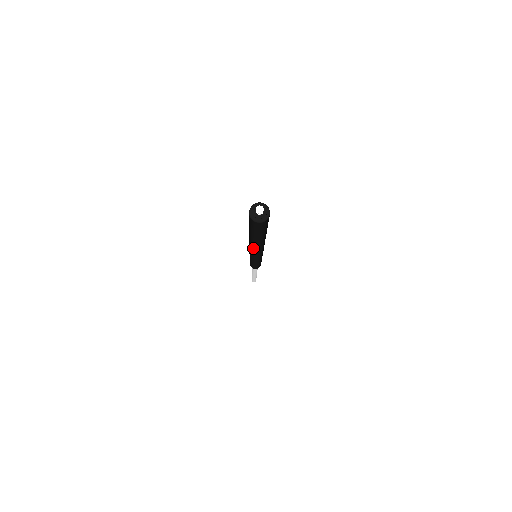
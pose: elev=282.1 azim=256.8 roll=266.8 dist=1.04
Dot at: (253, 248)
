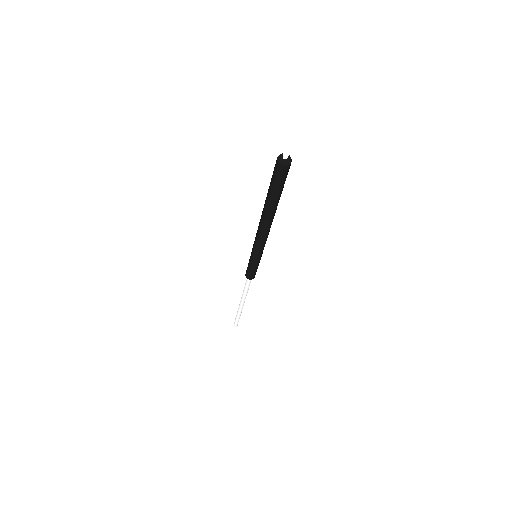
Dot at: (265, 226)
